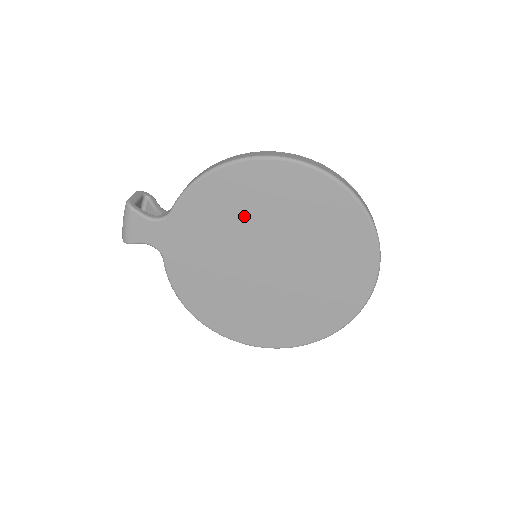
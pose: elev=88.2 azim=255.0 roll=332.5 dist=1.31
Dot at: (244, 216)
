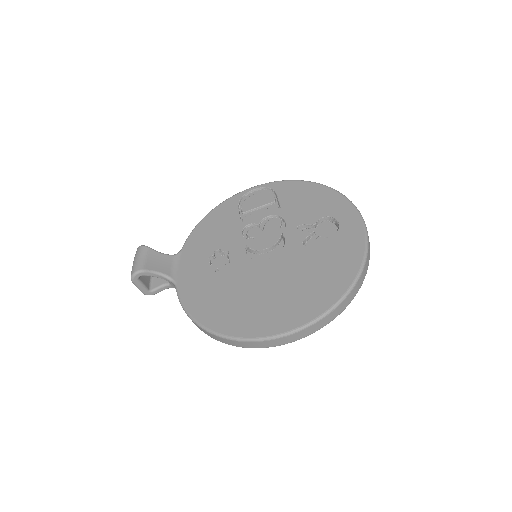
Dot at: occluded
